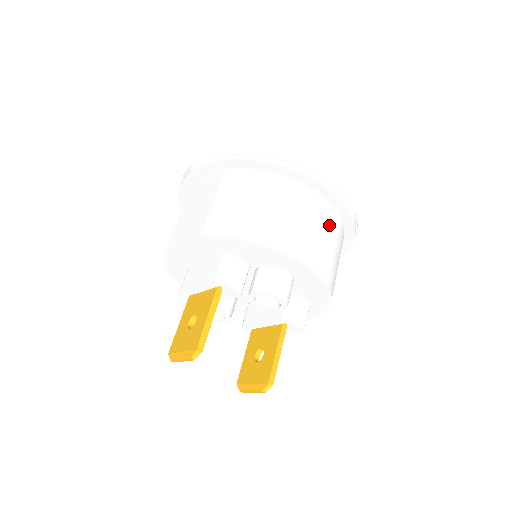
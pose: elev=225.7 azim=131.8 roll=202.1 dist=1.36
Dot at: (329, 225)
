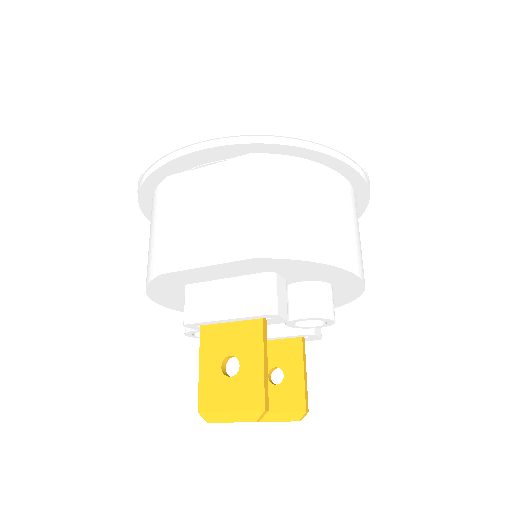
Dot at: (358, 222)
